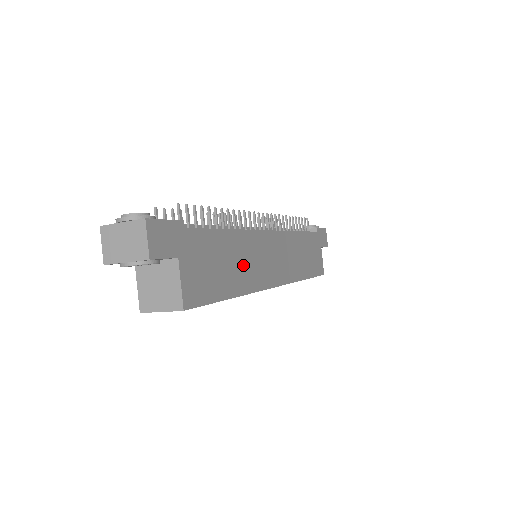
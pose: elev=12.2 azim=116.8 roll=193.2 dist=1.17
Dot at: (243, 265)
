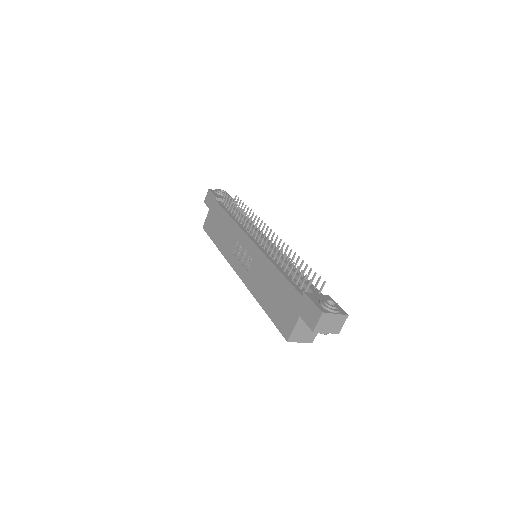
Dot at: occluded
